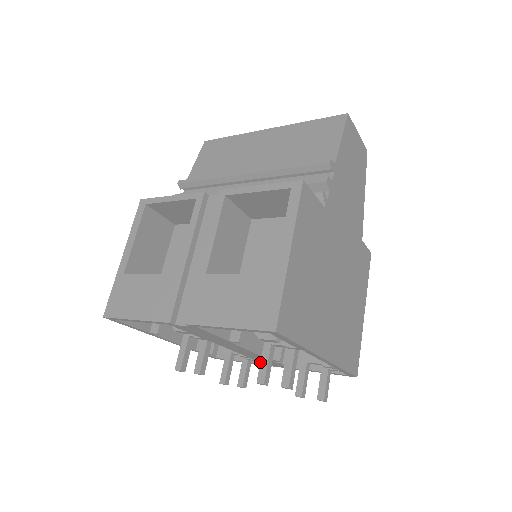
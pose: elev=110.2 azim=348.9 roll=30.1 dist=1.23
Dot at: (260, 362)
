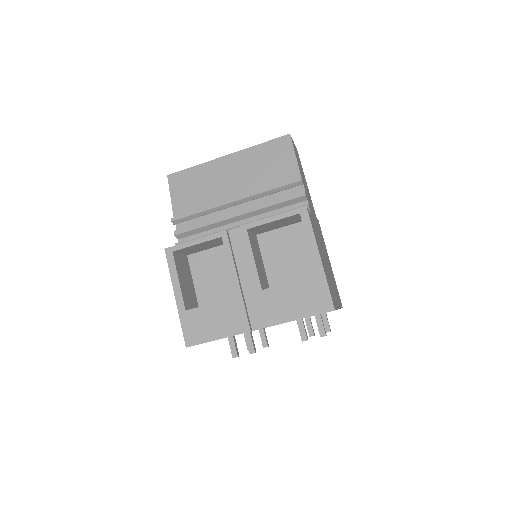
Dot at: occluded
